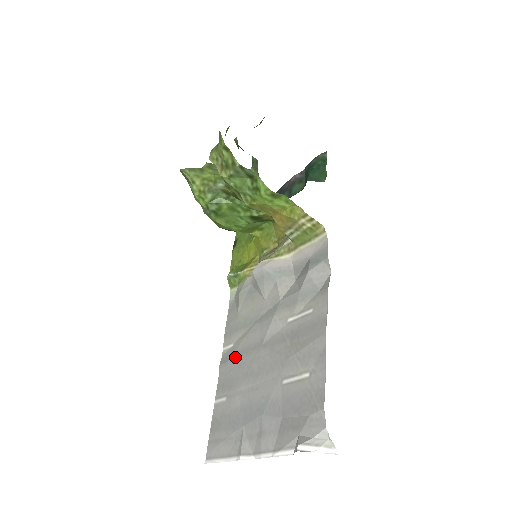
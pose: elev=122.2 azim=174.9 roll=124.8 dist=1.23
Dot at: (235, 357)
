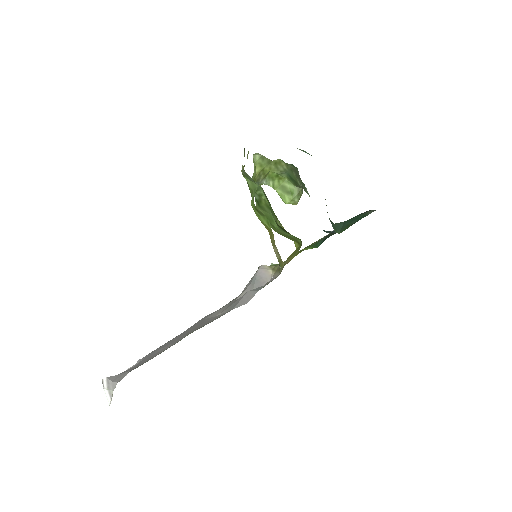
Dot at: (204, 317)
